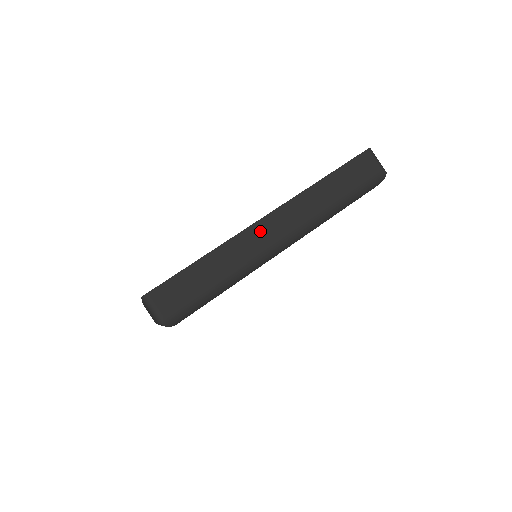
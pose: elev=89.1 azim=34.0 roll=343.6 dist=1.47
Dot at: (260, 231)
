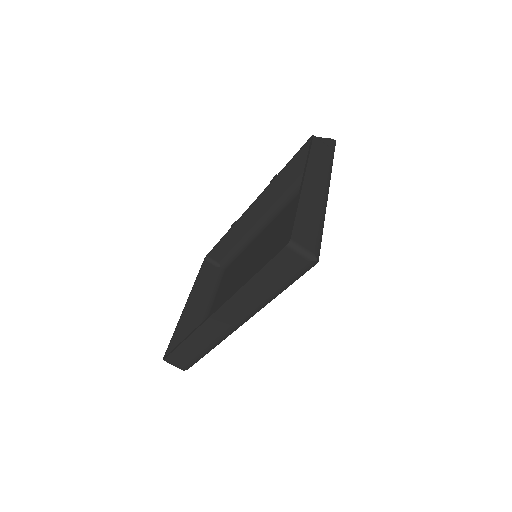
Dot at: (214, 324)
